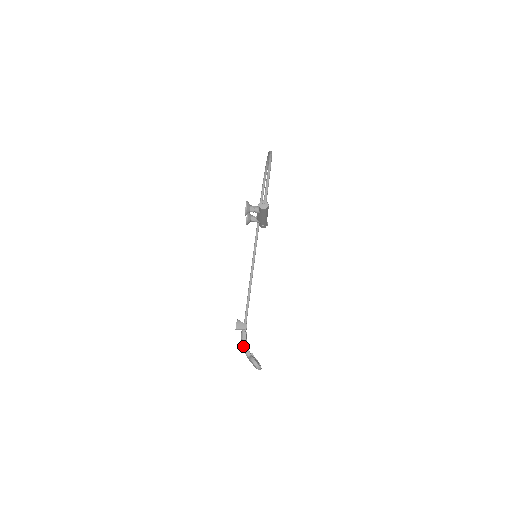
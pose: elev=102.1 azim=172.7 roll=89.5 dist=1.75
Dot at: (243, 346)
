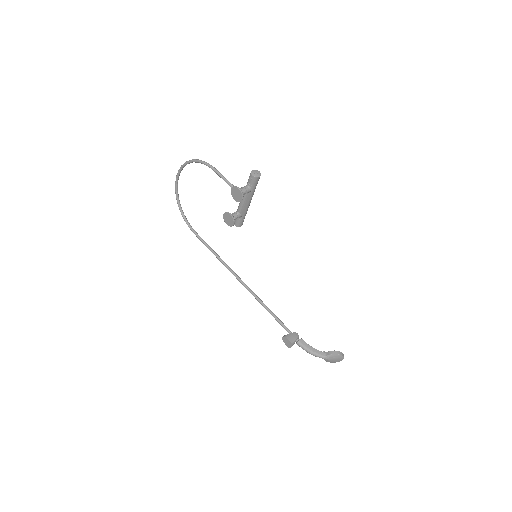
Dot at: (312, 352)
